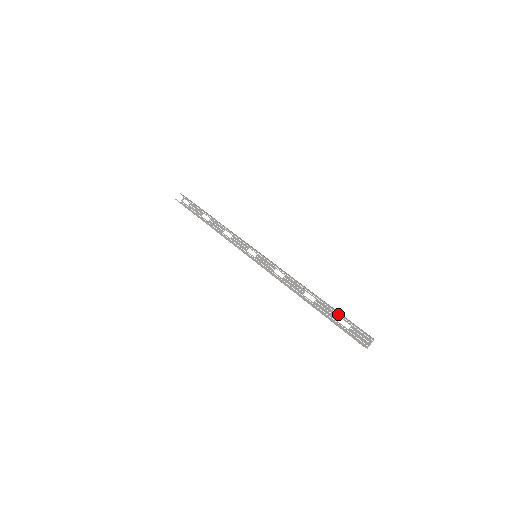
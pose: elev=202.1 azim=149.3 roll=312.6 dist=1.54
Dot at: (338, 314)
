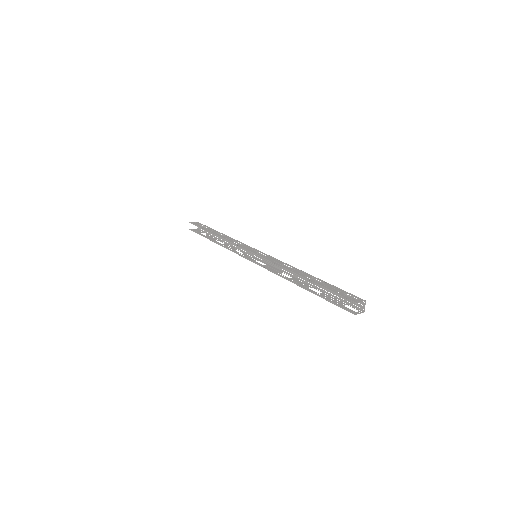
Dot at: (331, 286)
